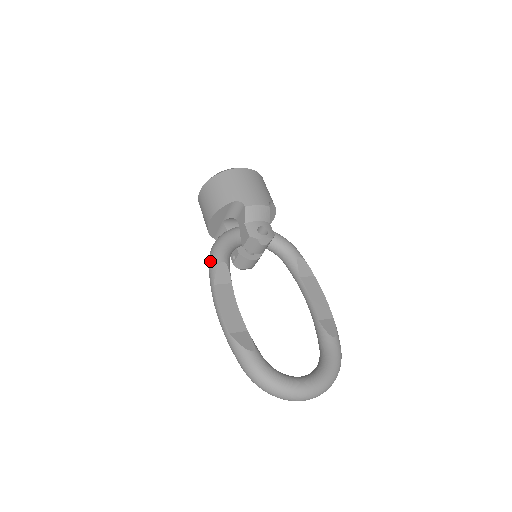
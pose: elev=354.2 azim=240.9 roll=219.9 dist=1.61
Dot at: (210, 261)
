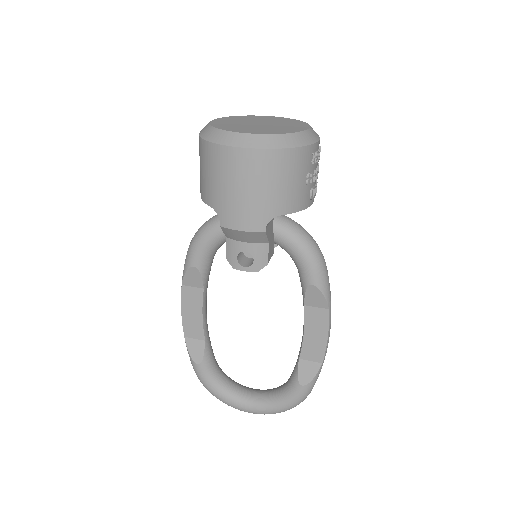
Dot at: occluded
